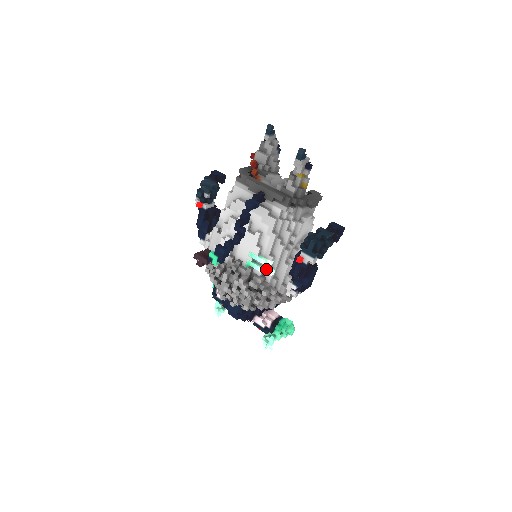
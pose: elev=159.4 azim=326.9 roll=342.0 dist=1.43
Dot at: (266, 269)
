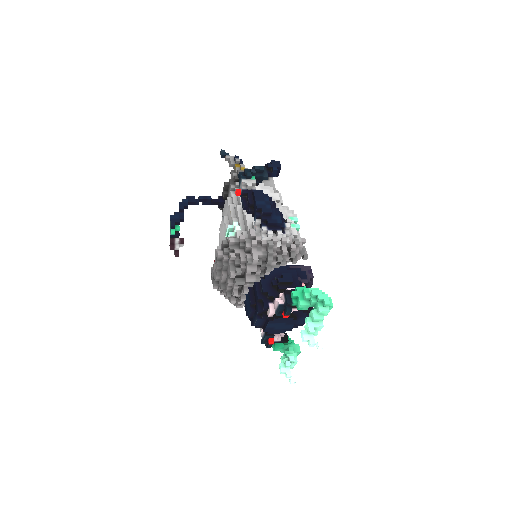
Dot at: (234, 232)
